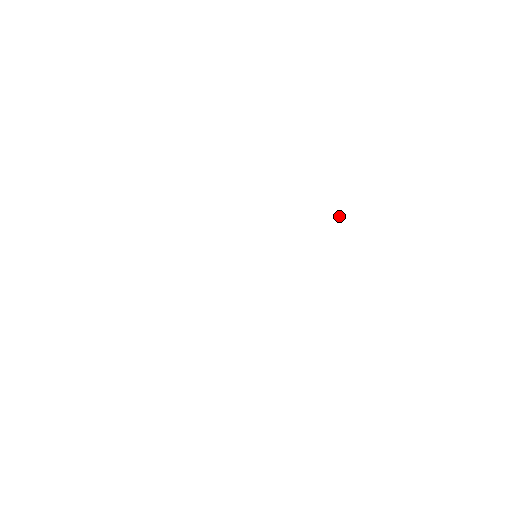
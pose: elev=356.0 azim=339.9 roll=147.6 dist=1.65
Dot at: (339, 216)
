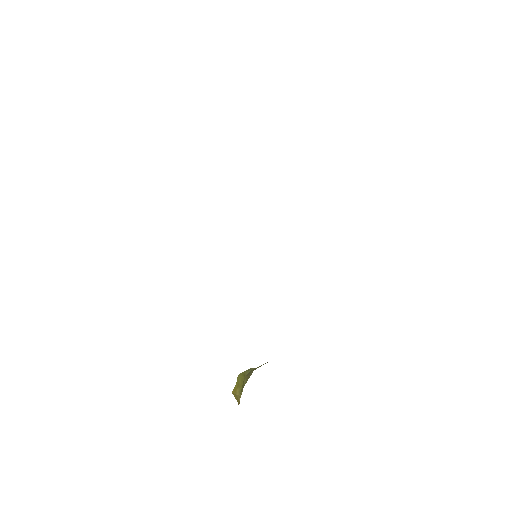
Dot at: (251, 368)
